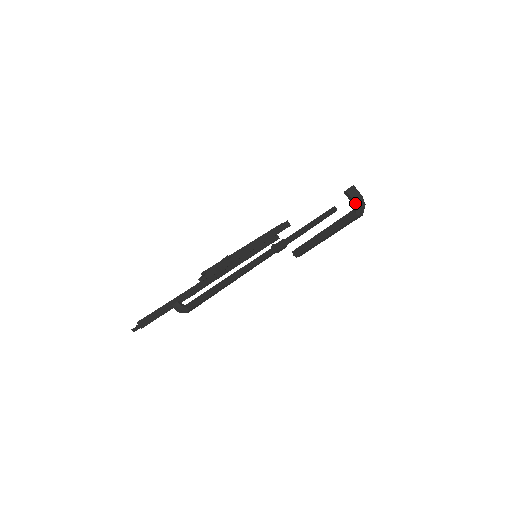
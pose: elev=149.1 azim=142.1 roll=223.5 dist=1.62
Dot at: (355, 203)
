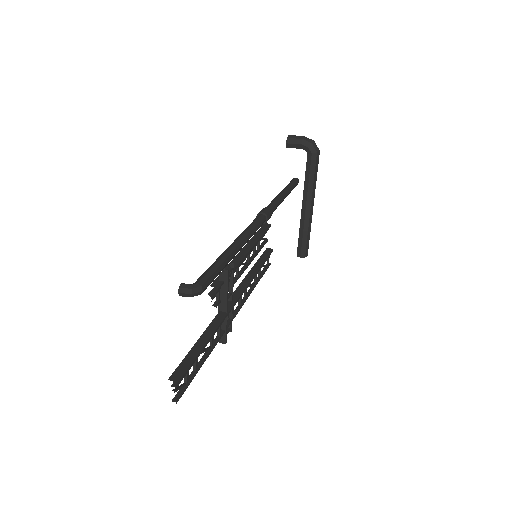
Dot at: (303, 145)
